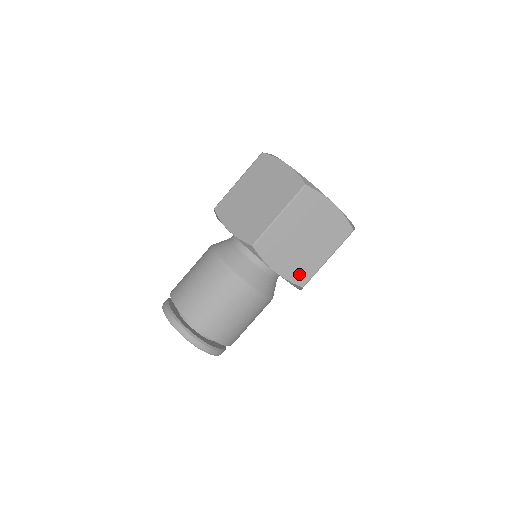
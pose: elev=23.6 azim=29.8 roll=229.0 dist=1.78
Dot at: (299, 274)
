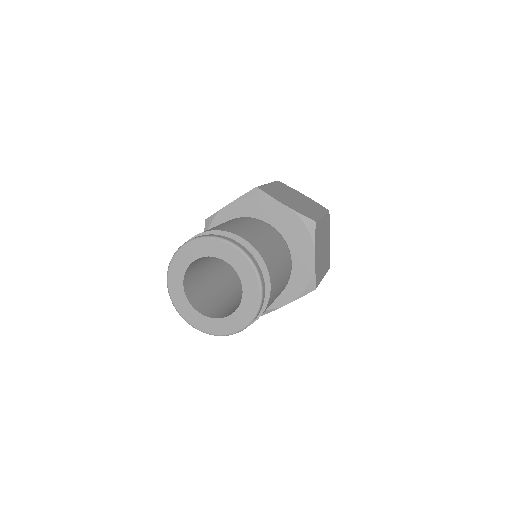
Dot at: (318, 274)
